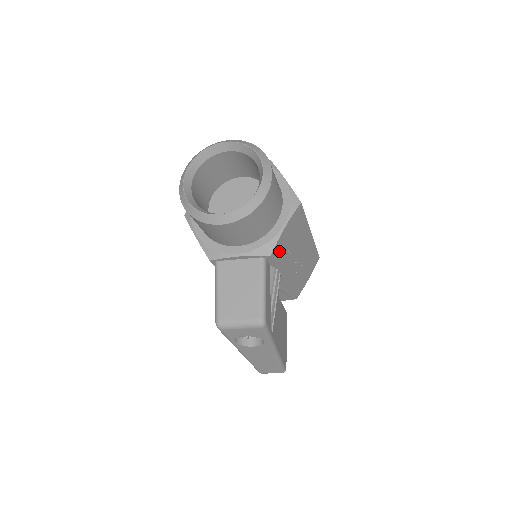
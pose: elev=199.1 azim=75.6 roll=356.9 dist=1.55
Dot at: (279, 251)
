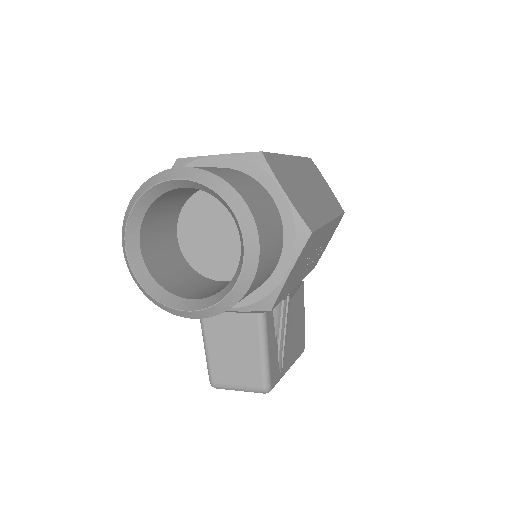
Dot at: (283, 292)
